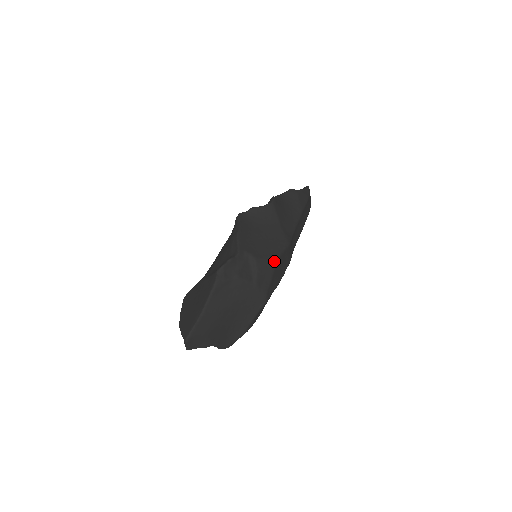
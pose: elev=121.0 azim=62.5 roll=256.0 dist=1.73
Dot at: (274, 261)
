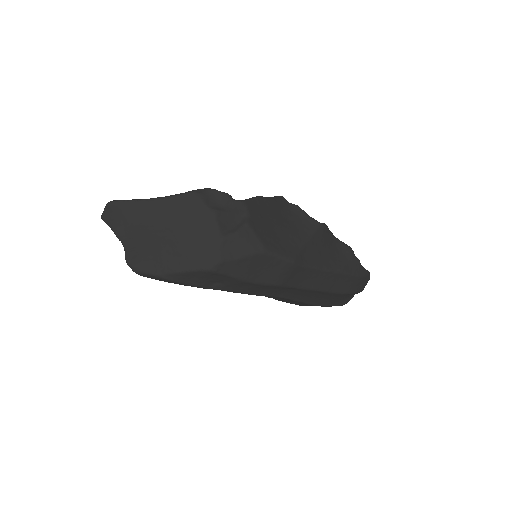
Dot at: (261, 248)
